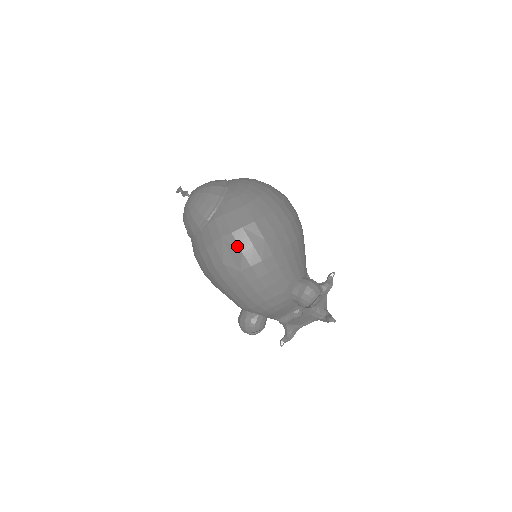
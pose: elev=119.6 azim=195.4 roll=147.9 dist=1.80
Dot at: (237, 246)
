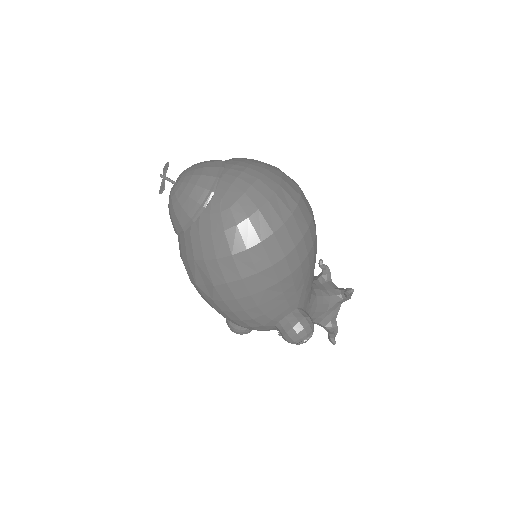
Dot at: (209, 277)
